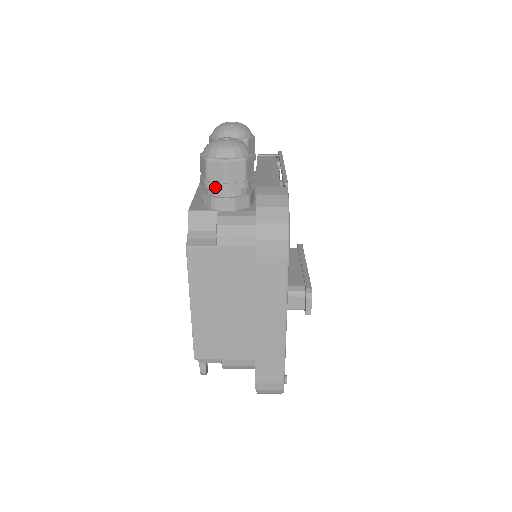
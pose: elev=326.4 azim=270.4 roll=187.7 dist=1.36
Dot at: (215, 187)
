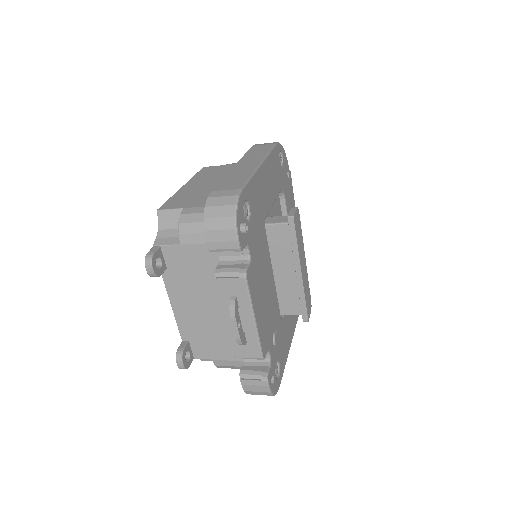
Dot at: occluded
